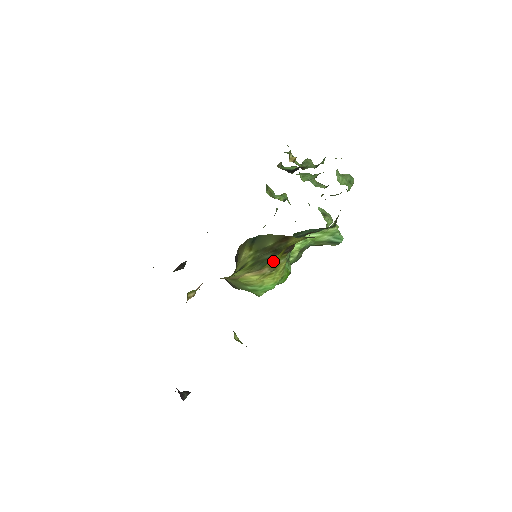
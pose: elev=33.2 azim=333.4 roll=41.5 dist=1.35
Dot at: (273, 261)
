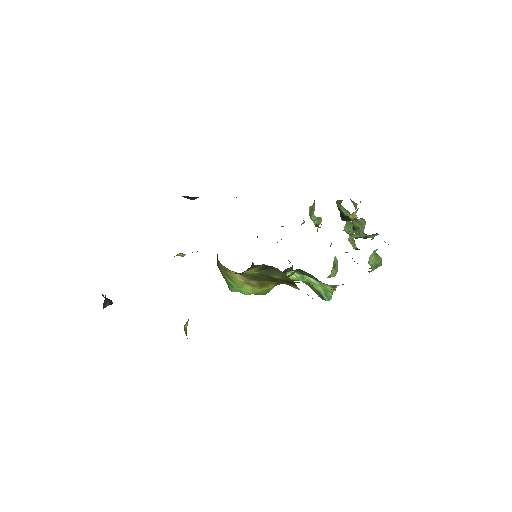
Dot at: (265, 281)
